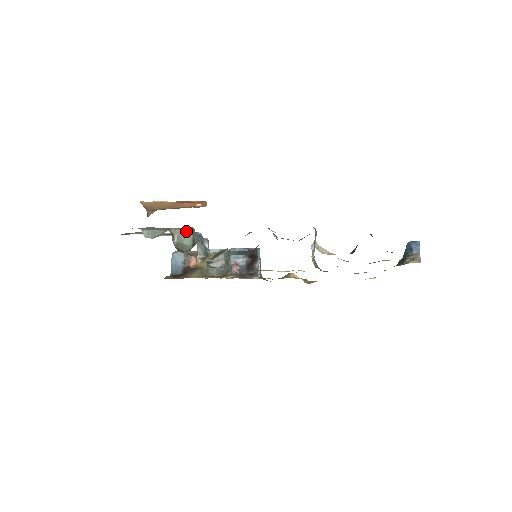
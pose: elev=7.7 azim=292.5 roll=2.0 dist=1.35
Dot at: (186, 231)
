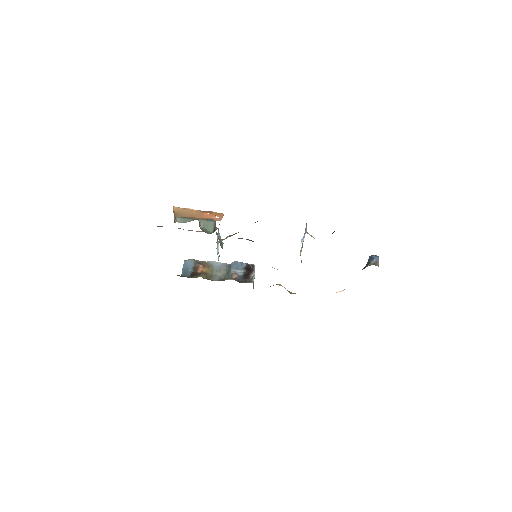
Dot at: (210, 222)
